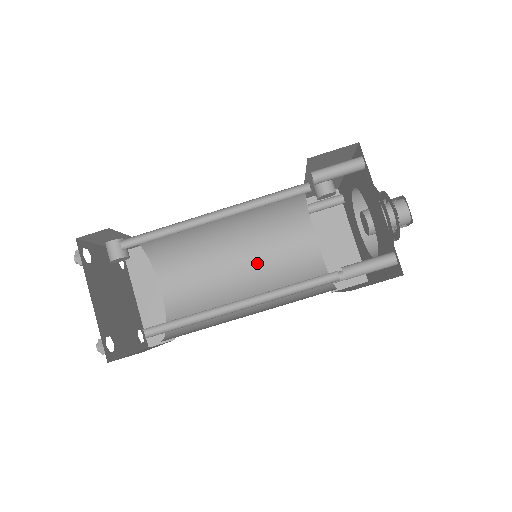
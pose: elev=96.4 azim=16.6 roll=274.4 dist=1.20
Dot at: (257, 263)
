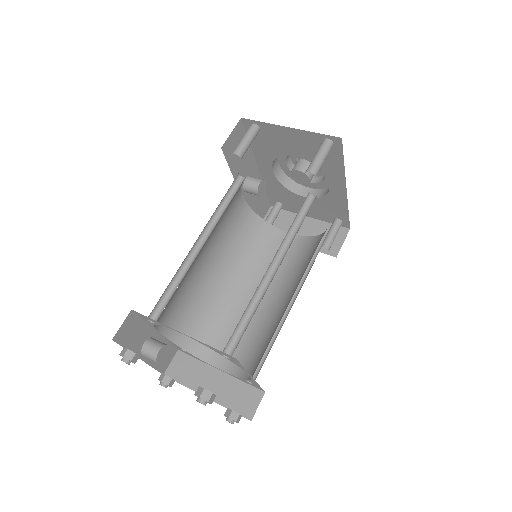
Dot at: occluded
